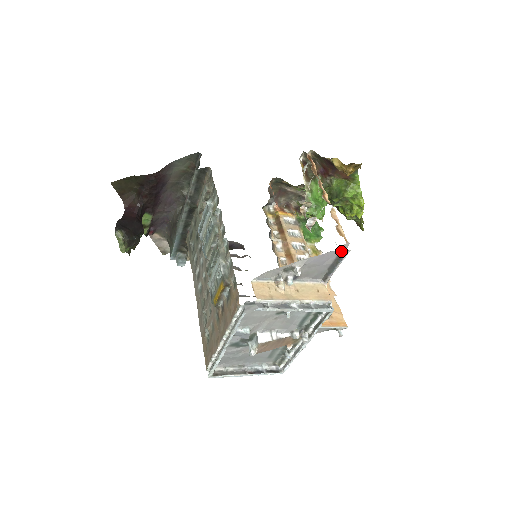
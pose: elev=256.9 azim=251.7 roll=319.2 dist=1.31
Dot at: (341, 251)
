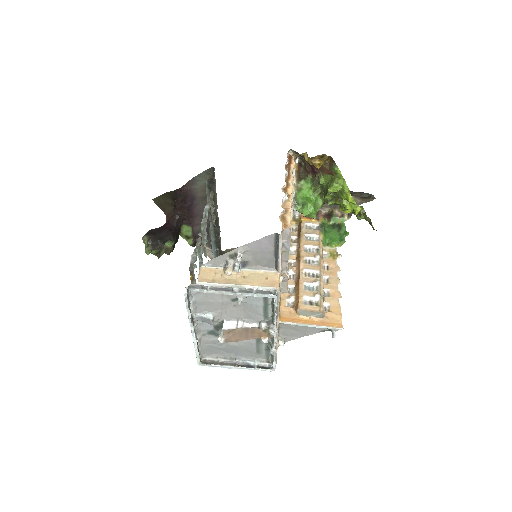
Dot at: (275, 236)
